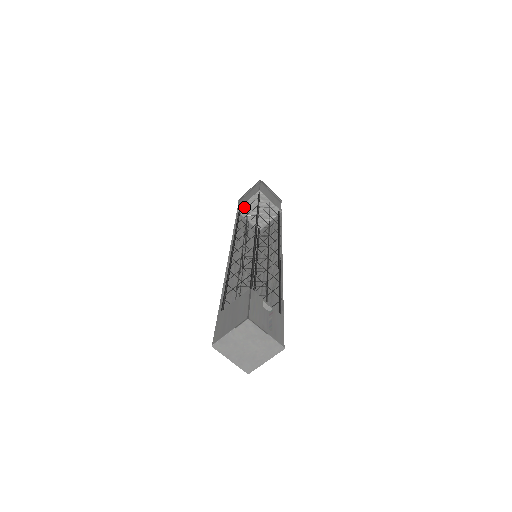
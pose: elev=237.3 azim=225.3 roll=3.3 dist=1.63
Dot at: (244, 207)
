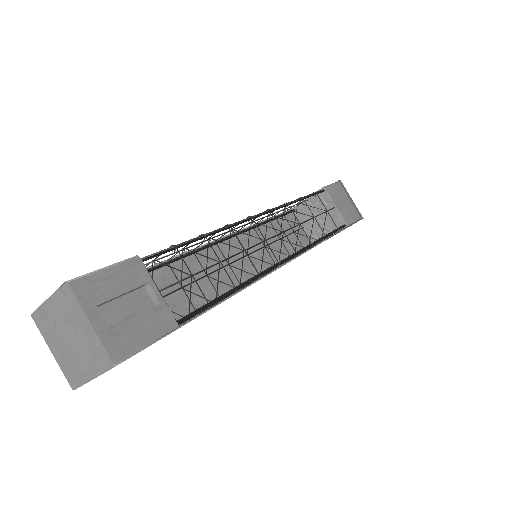
Dot at: (300, 206)
